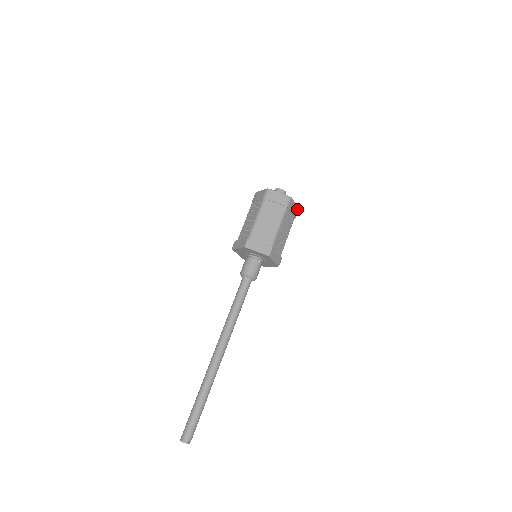
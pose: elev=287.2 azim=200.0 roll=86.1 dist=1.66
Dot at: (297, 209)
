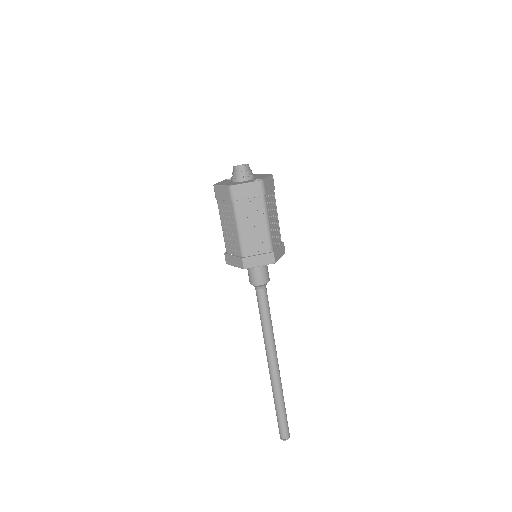
Dot at: (258, 184)
